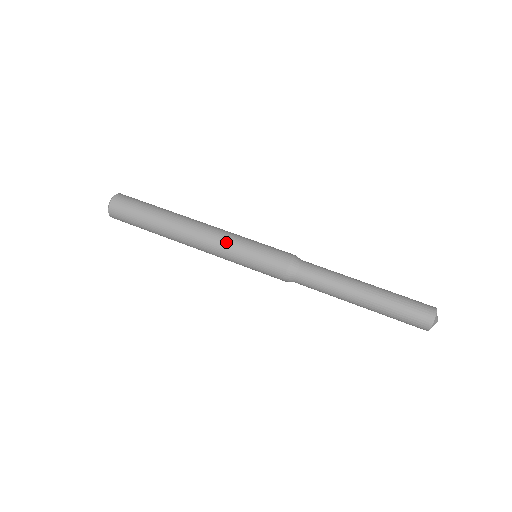
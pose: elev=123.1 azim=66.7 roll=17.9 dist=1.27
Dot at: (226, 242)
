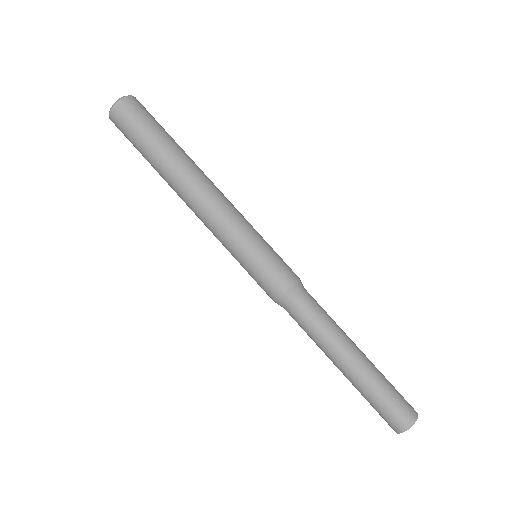
Dot at: (226, 230)
